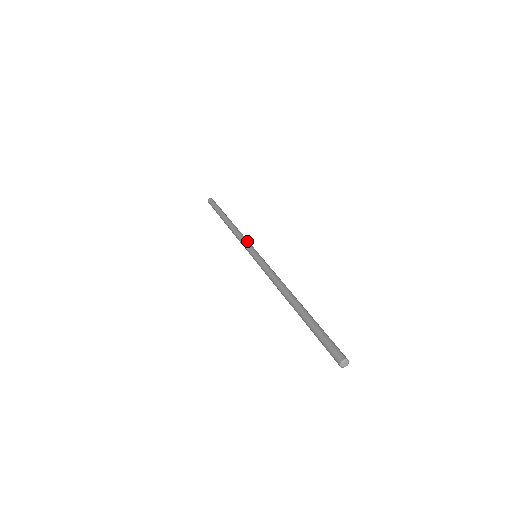
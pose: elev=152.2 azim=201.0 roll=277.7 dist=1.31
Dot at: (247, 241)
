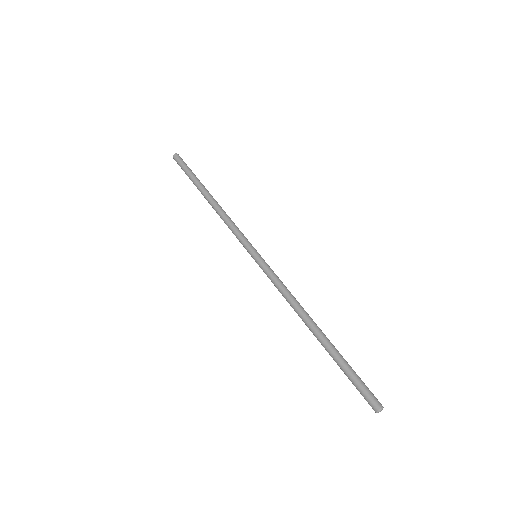
Dot at: (243, 234)
